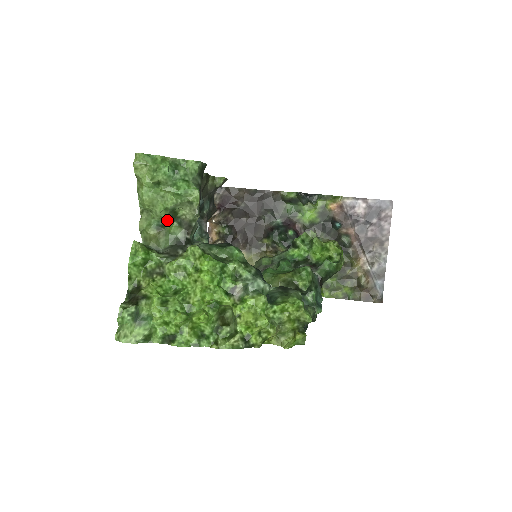
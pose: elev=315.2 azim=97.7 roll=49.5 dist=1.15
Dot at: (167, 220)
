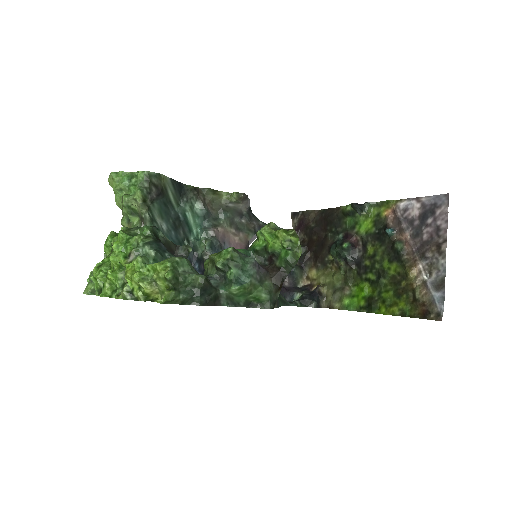
Dot at: (130, 215)
